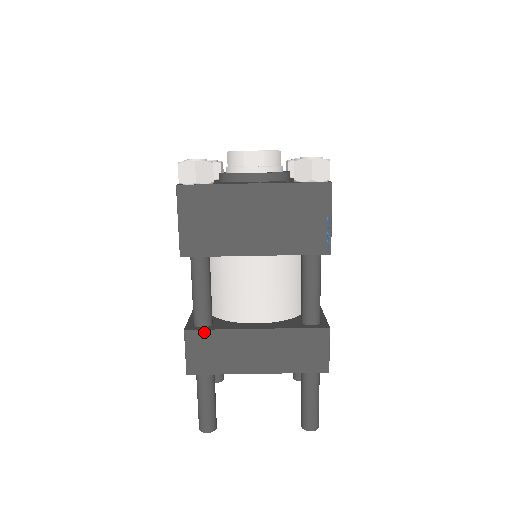
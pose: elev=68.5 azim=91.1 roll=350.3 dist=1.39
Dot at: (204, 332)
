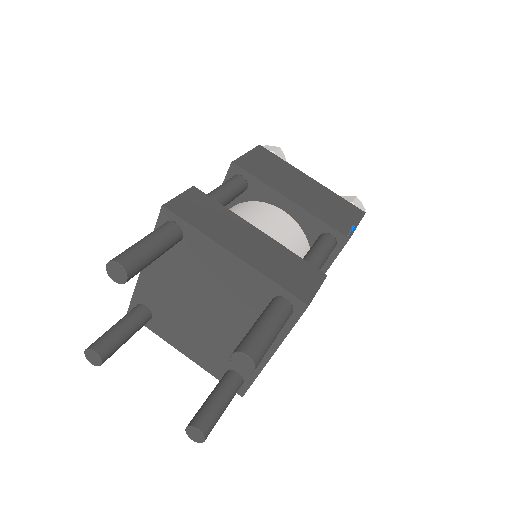
Dot at: (210, 198)
